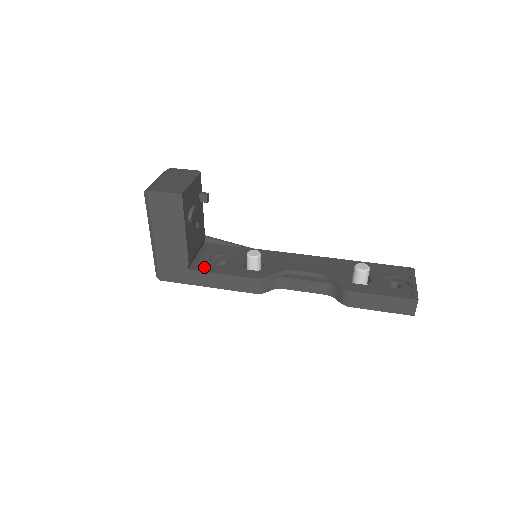
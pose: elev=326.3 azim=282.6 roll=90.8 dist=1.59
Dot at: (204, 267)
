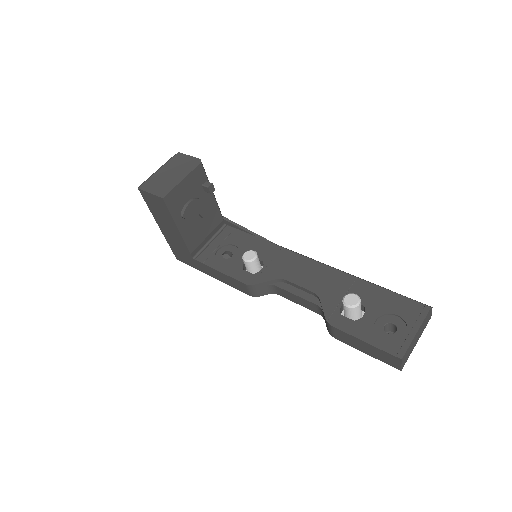
Dot at: (207, 258)
